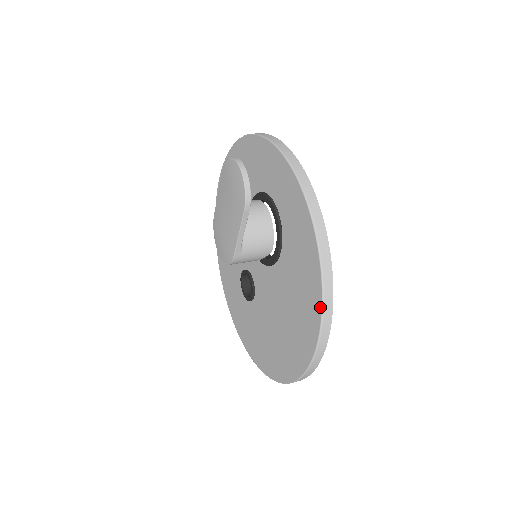
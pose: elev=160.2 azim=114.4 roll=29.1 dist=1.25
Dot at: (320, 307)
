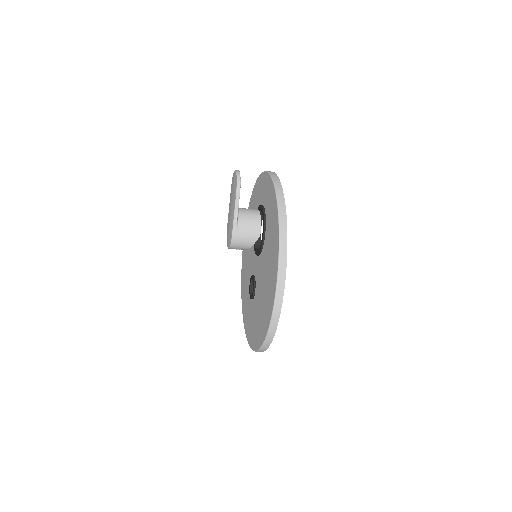
Dot at: (278, 240)
